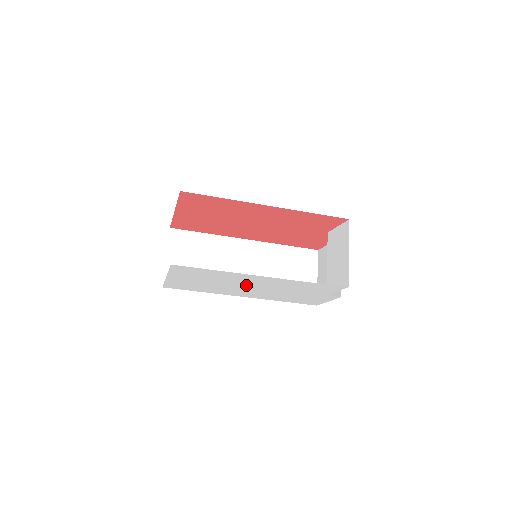
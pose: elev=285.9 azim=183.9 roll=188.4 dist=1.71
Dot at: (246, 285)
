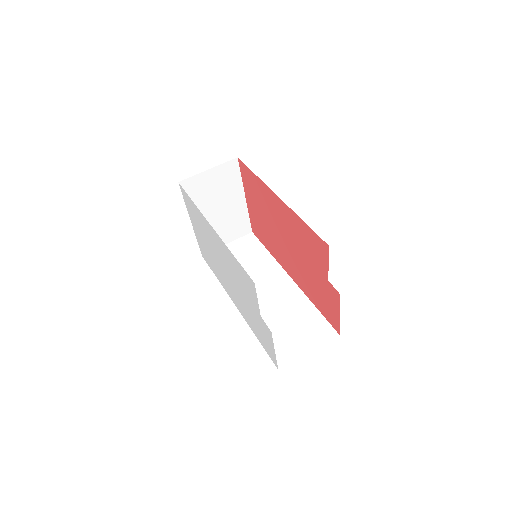
Dot at: (219, 258)
